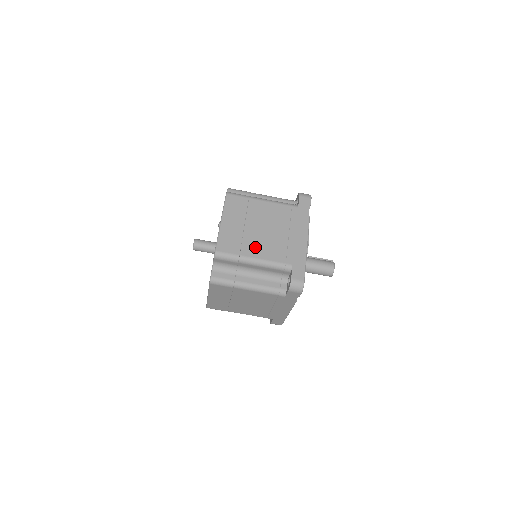
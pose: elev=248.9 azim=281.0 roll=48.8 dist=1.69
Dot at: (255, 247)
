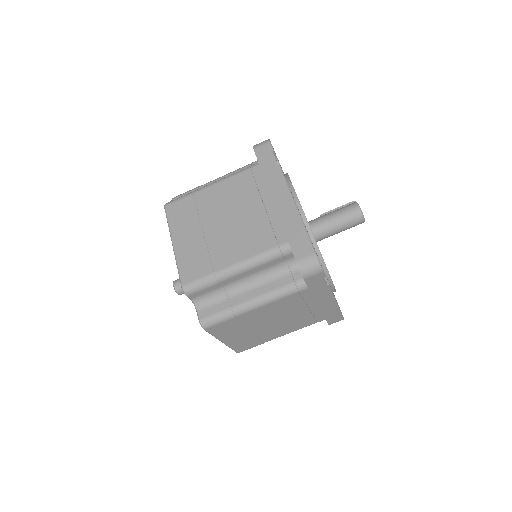
Dot at: (228, 249)
